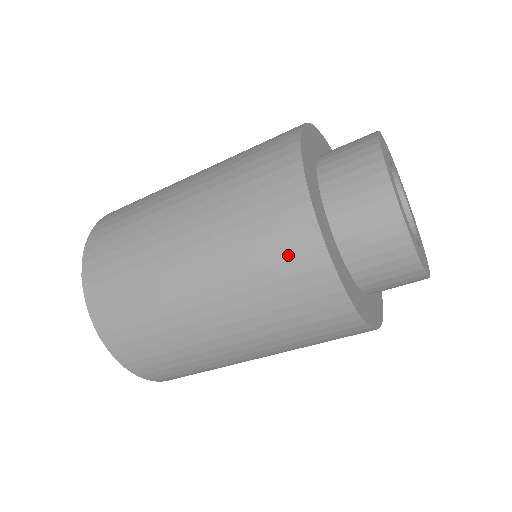
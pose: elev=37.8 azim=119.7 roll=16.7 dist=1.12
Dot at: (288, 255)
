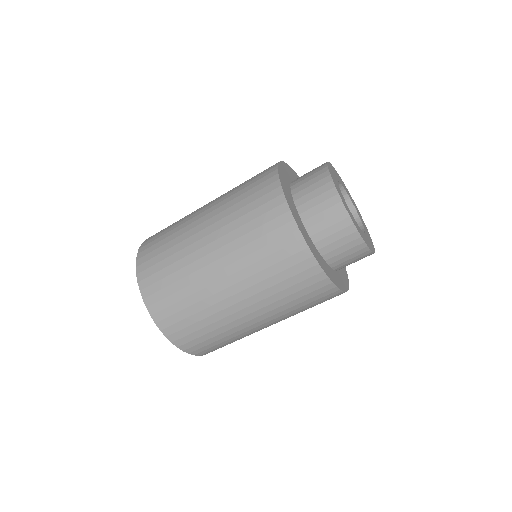
Dot at: (305, 285)
